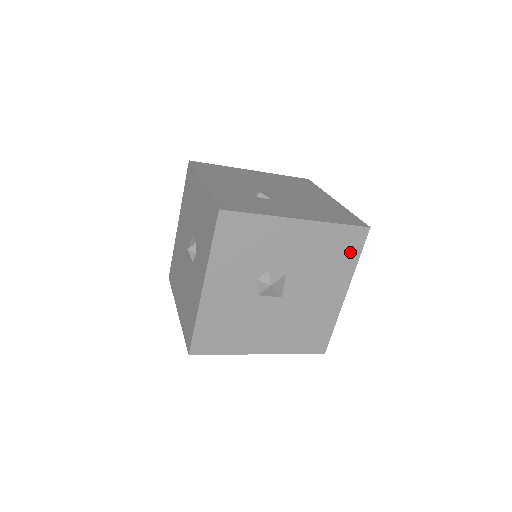
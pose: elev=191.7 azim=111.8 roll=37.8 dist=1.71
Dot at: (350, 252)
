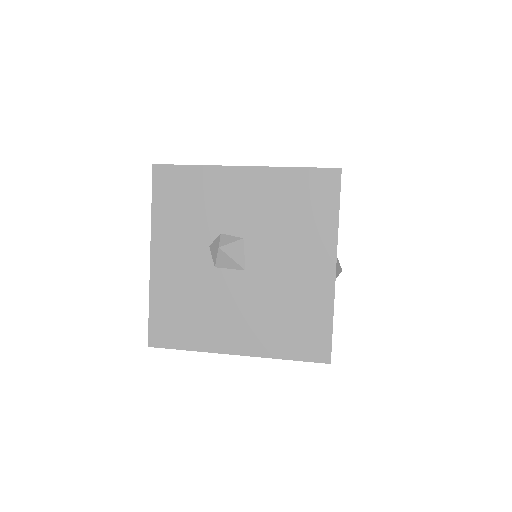
Dot at: (323, 204)
